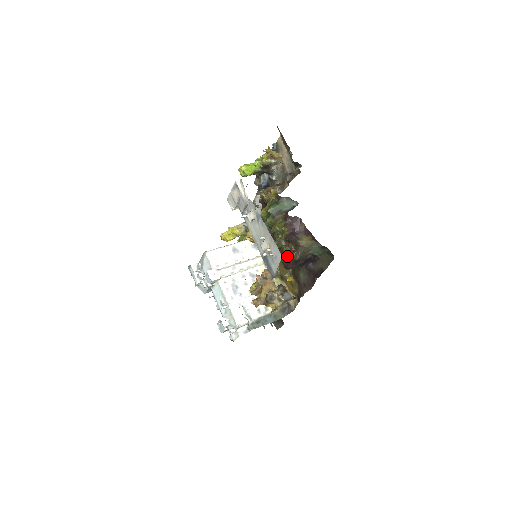
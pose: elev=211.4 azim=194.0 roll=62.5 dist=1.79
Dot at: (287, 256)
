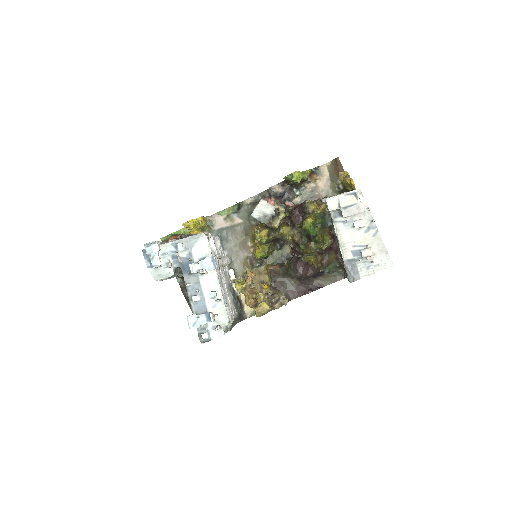
Dot at: (317, 266)
